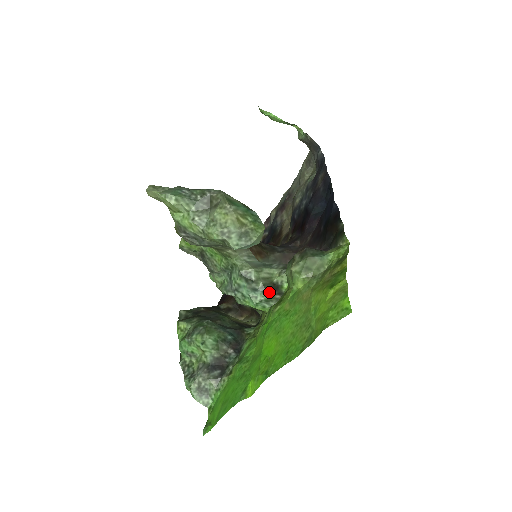
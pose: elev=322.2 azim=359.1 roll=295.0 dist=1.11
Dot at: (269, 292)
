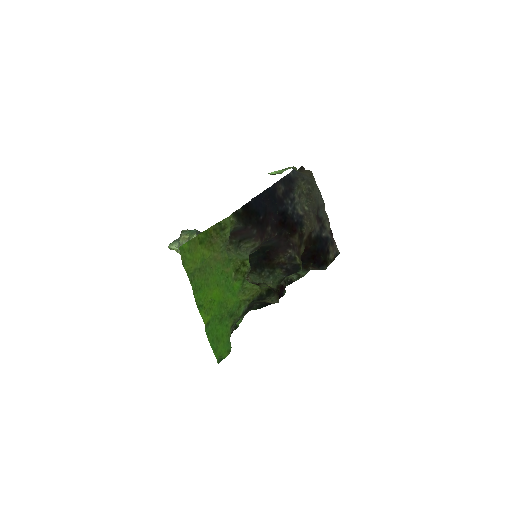
Dot at: occluded
